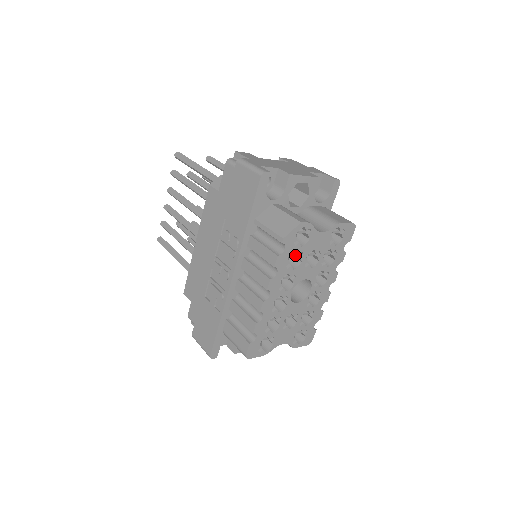
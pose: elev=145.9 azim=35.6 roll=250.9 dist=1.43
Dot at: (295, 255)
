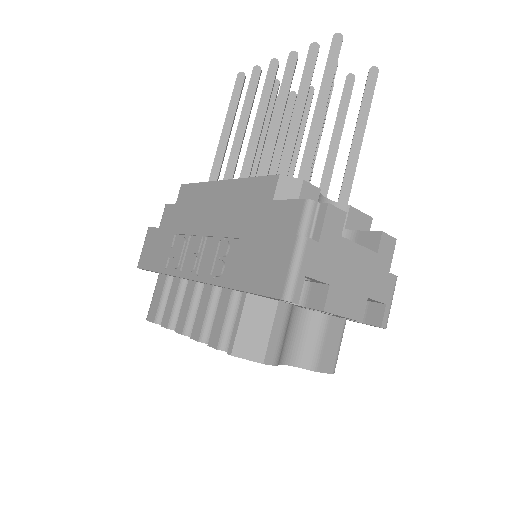
Dot at: occluded
